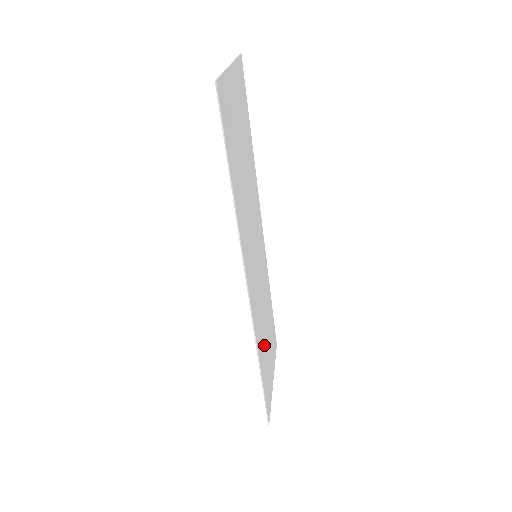
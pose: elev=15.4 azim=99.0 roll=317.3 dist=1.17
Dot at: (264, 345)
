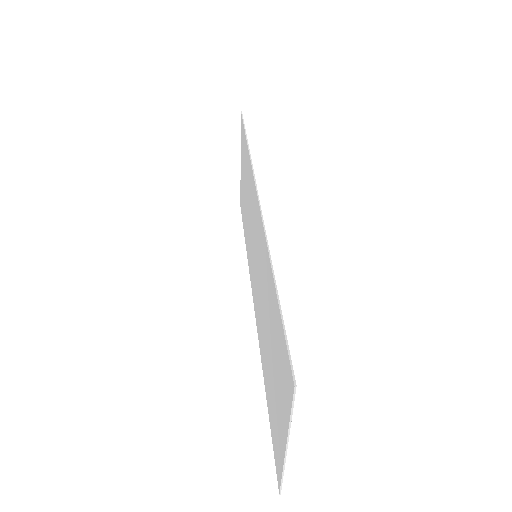
Dot at: occluded
